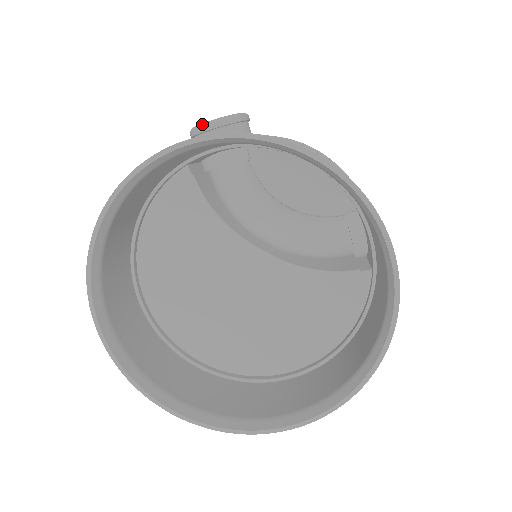
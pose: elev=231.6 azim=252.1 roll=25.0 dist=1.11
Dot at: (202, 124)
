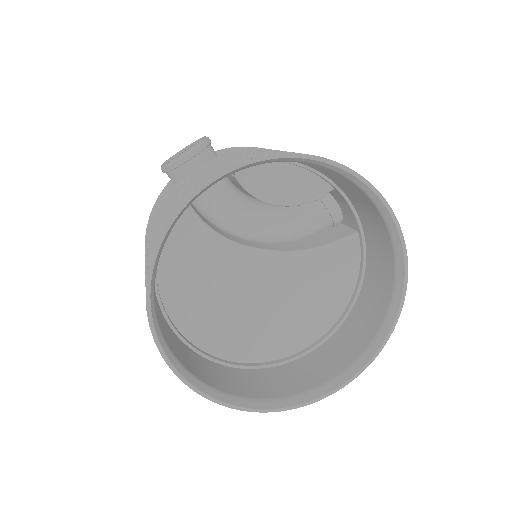
Dot at: (177, 158)
